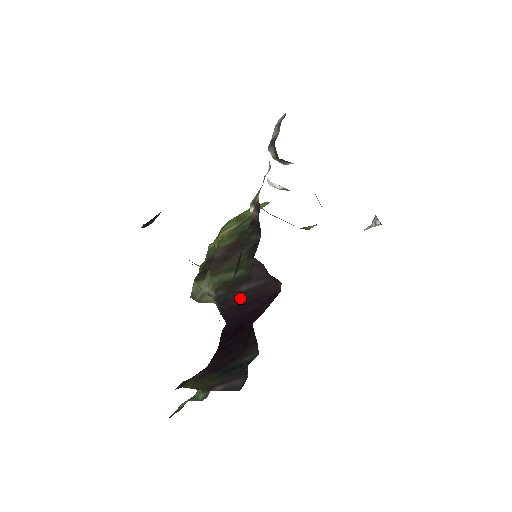
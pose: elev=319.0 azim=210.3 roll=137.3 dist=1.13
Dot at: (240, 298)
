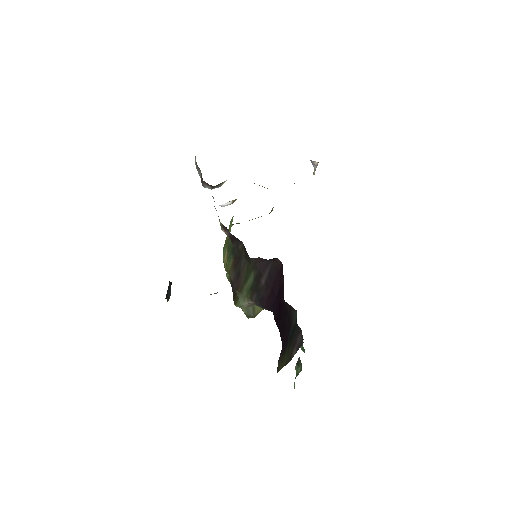
Dot at: (267, 290)
